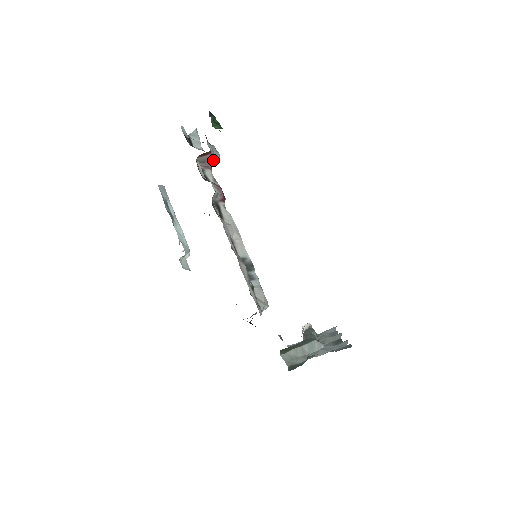
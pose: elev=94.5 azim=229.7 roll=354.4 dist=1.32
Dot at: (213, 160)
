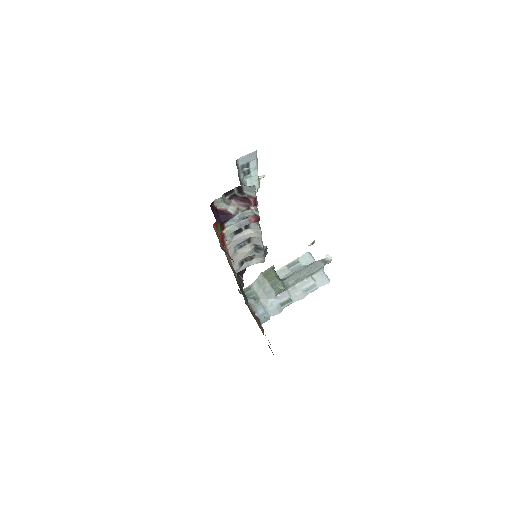
Dot at: occluded
